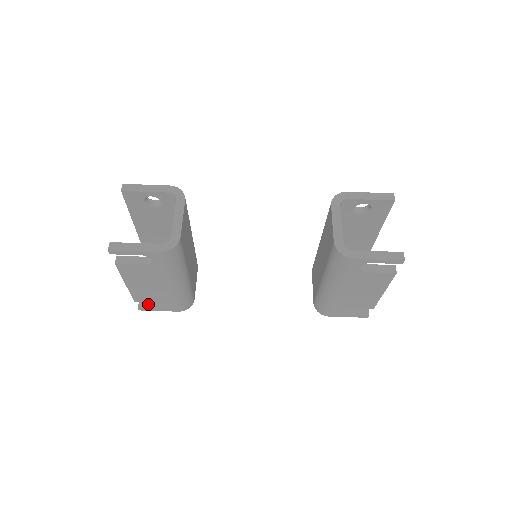
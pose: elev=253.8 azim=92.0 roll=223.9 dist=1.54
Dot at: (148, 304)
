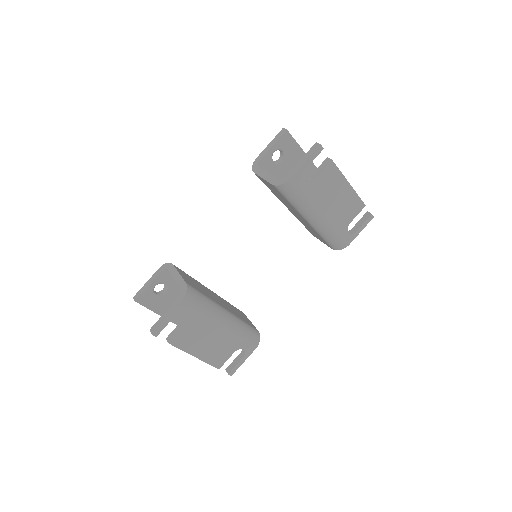
Dot at: (232, 365)
